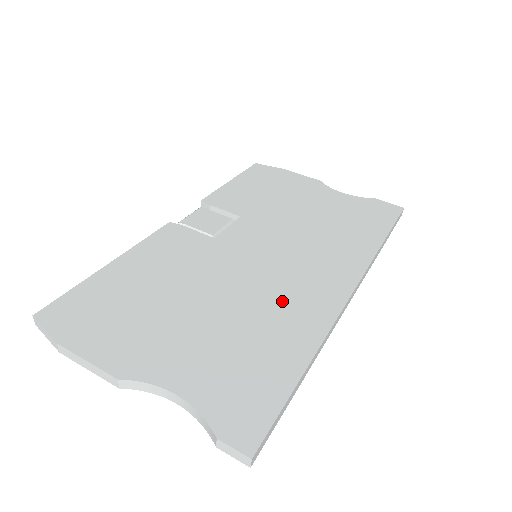
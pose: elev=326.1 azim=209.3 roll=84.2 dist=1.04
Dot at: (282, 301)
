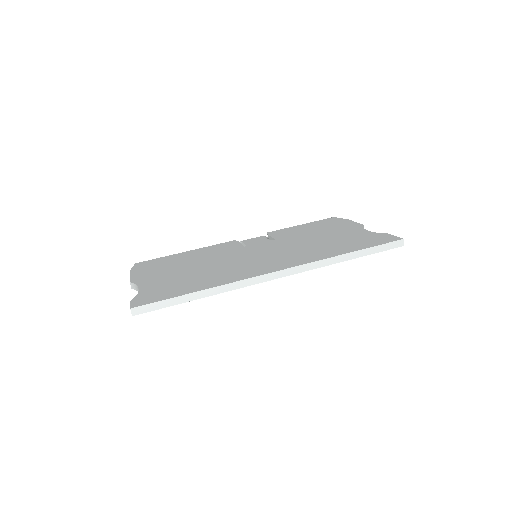
Dot at: (231, 270)
